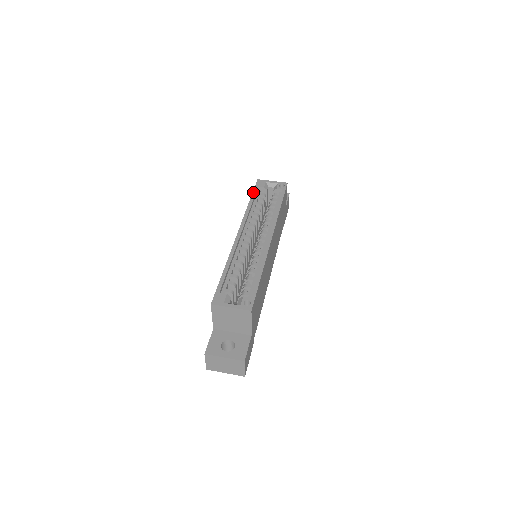
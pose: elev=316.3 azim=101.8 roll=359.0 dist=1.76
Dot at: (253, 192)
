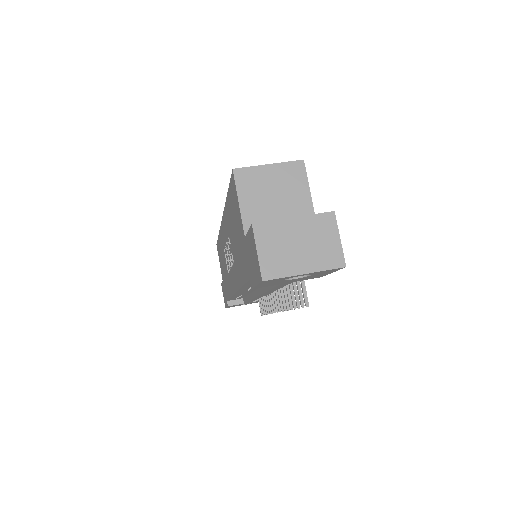
Dot at: occluded
